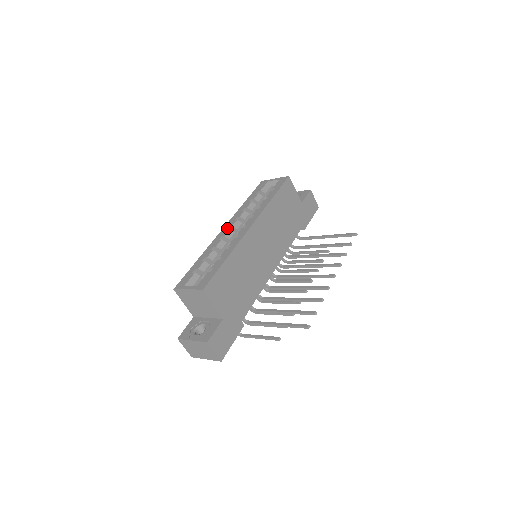
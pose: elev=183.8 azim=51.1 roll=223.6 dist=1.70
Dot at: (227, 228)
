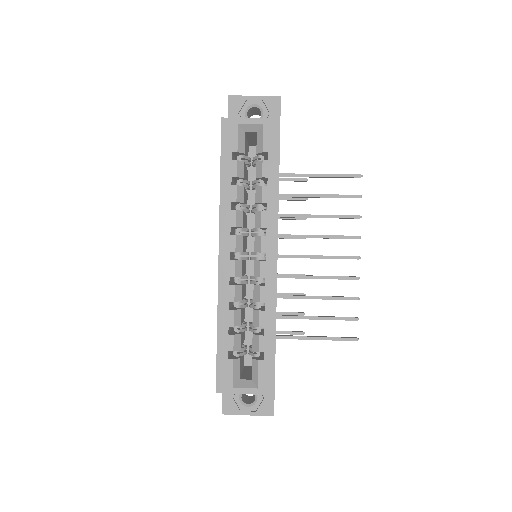
Dot at: (228, 257)
